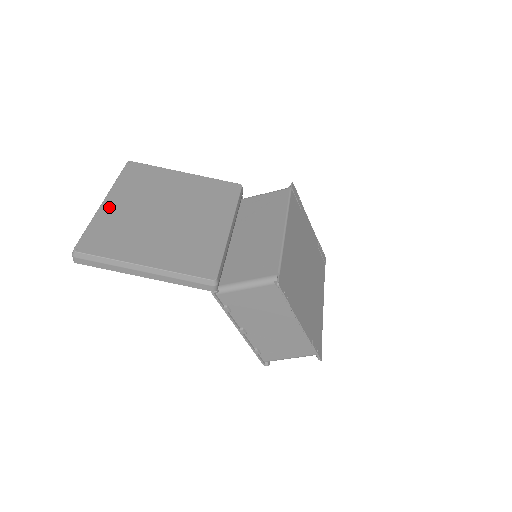
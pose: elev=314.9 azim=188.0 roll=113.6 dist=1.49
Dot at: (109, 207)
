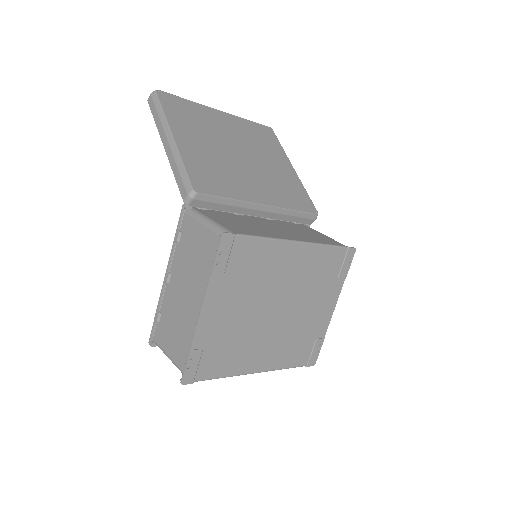
Dot at: (216, 113)
